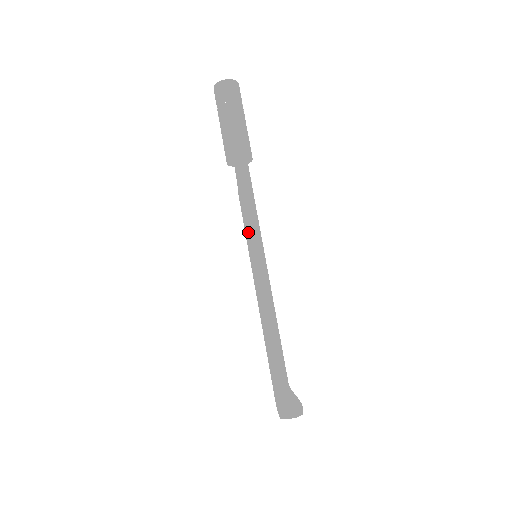
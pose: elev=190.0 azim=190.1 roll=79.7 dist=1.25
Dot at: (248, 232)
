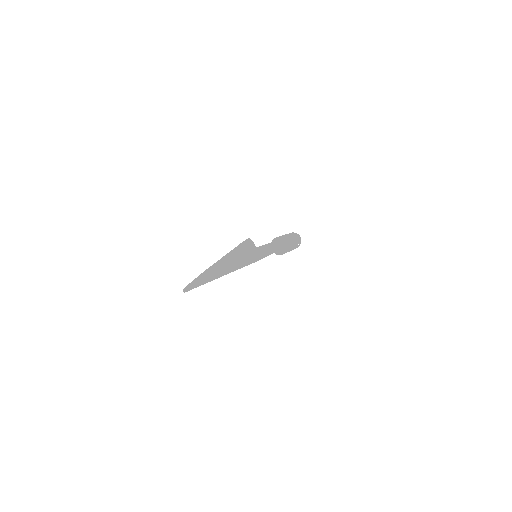
Dot at: occluded
